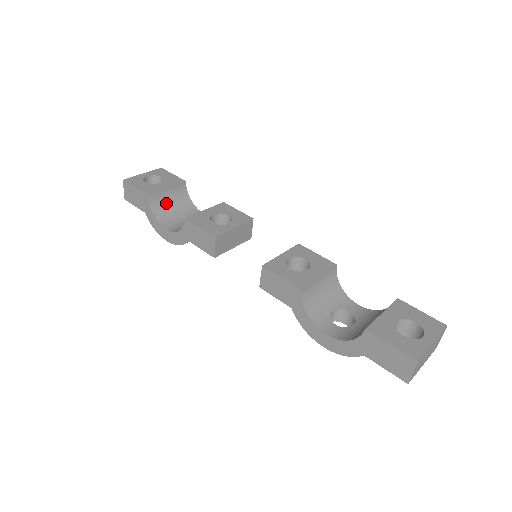
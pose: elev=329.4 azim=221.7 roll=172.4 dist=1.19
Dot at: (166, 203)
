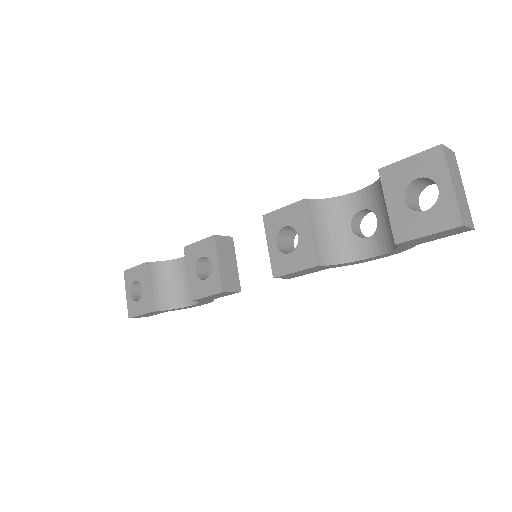
Dot at: (164, 291)
